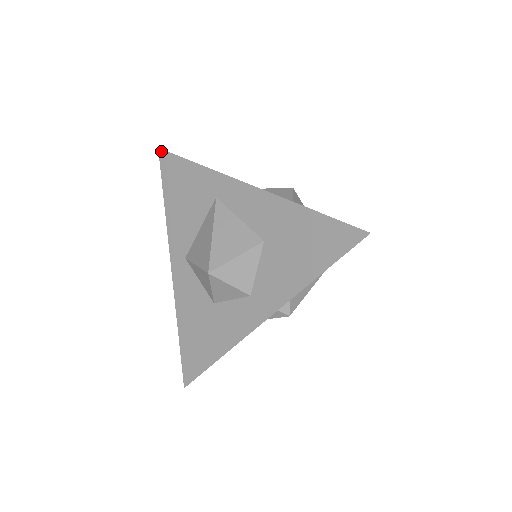
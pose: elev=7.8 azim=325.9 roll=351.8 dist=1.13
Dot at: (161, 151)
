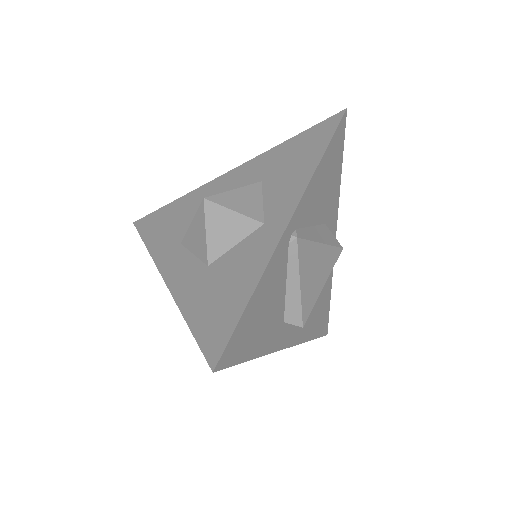
Dot at: (136, 226)
